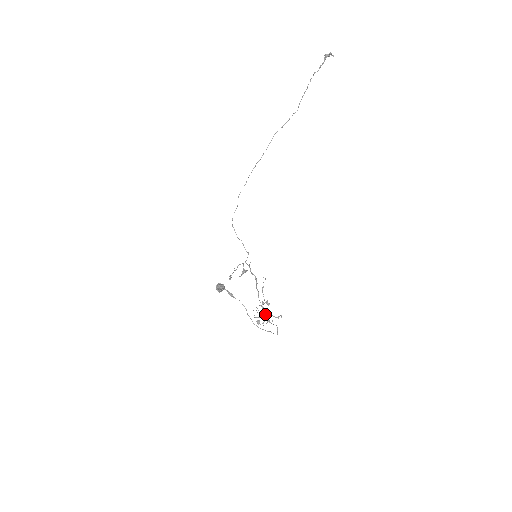
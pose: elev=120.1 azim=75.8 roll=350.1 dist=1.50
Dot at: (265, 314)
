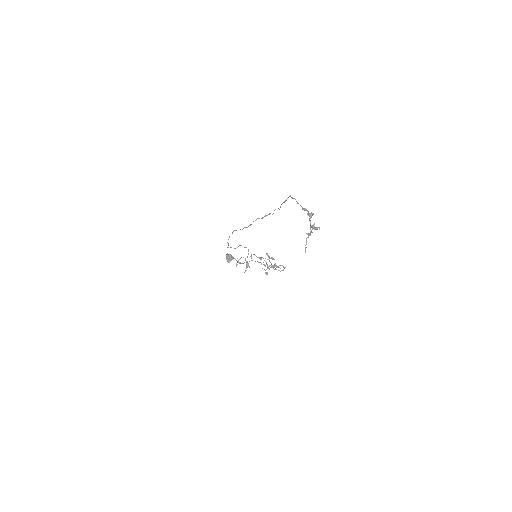
Dot at: (272, 266)
